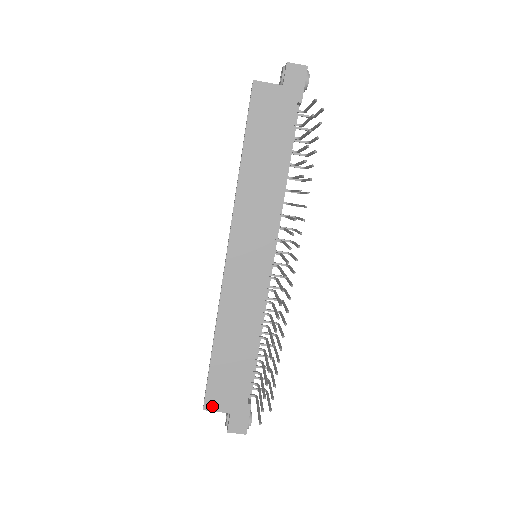
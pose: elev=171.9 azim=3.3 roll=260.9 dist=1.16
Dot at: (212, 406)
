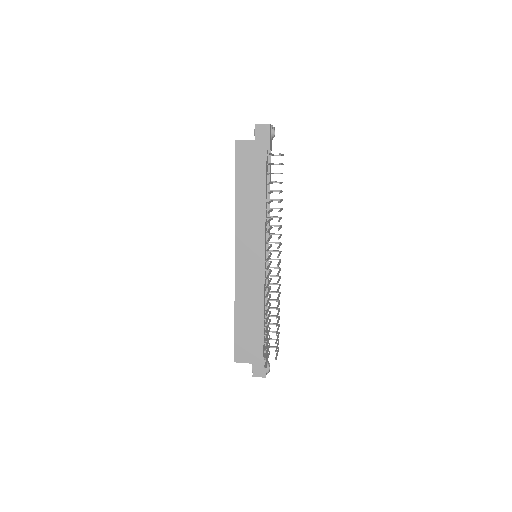
Dot at: (240, 359)
